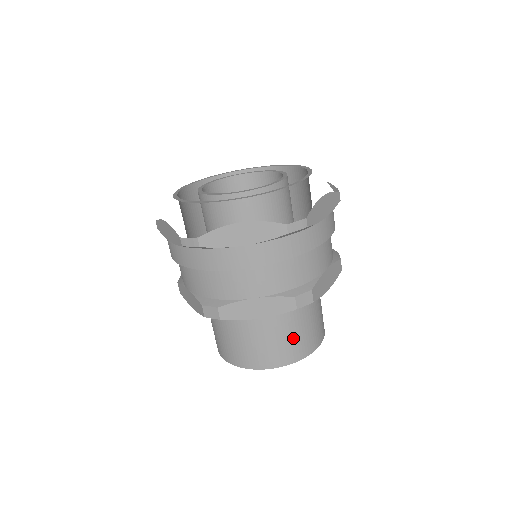
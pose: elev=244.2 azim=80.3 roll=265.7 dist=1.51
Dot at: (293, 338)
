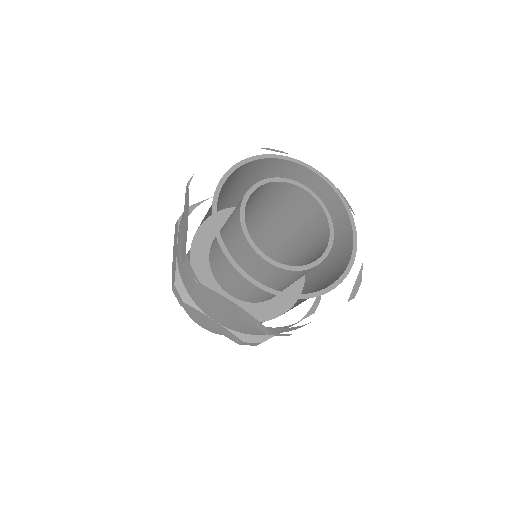
Dot at: occluded
